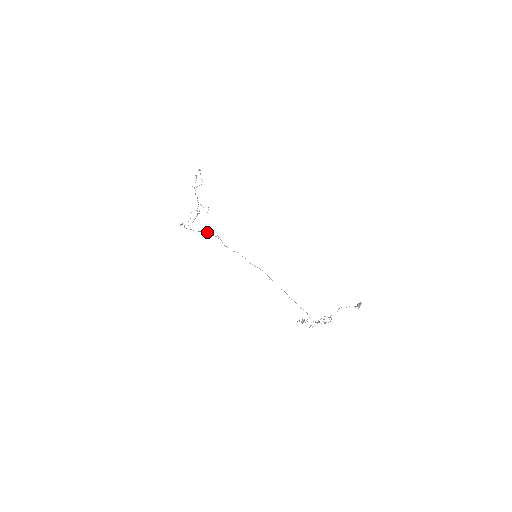
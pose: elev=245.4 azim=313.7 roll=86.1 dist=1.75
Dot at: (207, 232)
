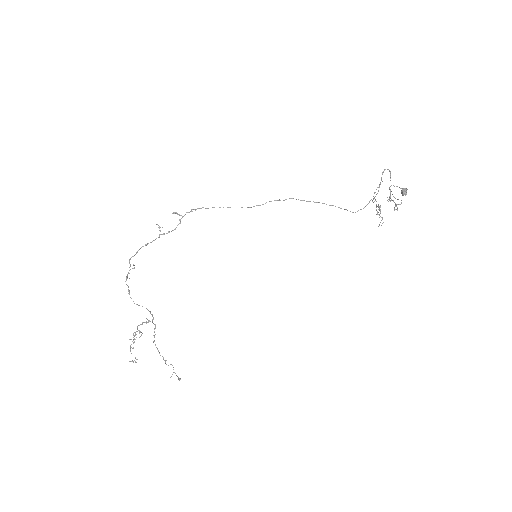
Dot at: occluded
